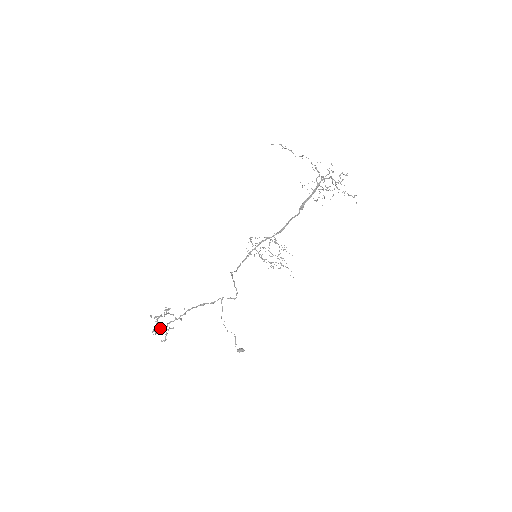
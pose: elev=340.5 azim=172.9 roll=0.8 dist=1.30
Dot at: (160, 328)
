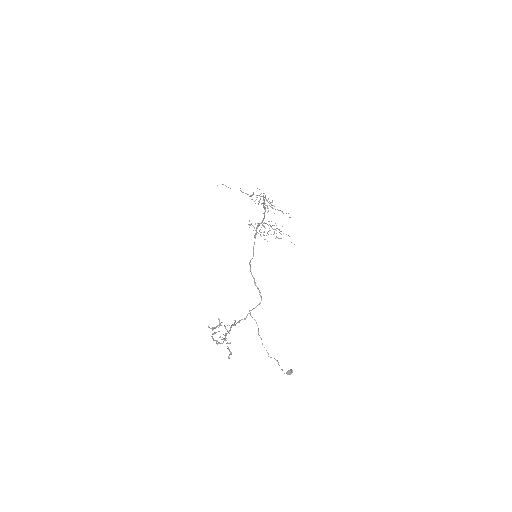
Dot at: occluded
